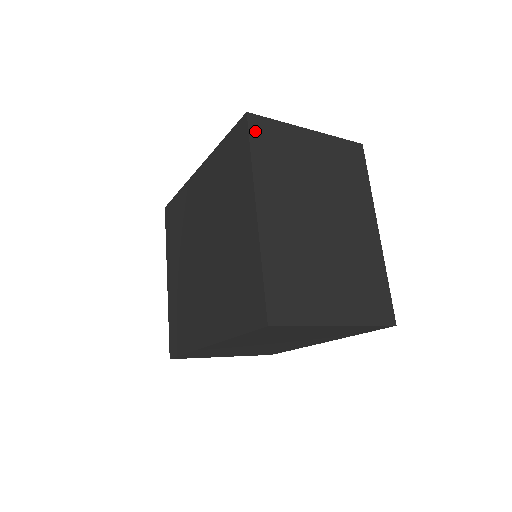
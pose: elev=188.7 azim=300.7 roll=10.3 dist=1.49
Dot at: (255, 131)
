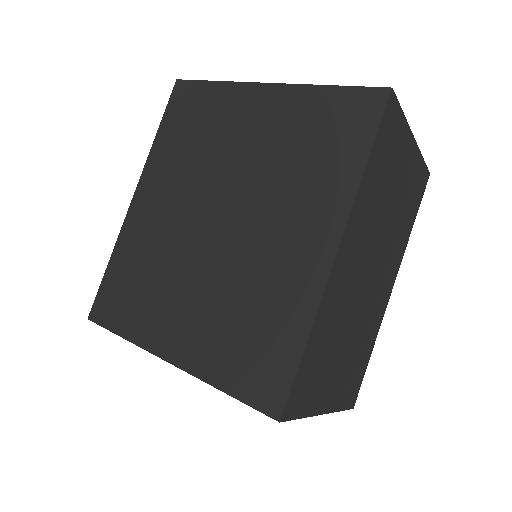
Dot at: occluded
